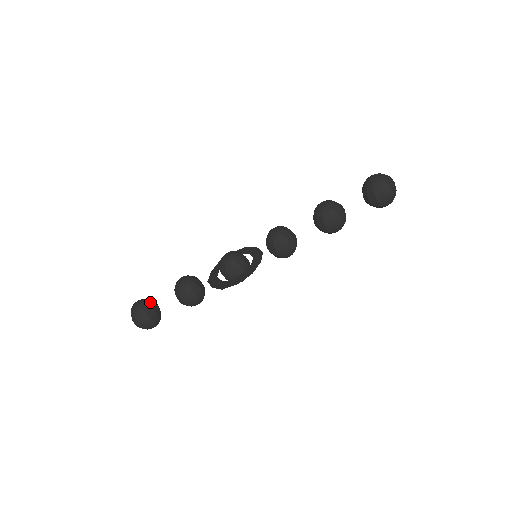
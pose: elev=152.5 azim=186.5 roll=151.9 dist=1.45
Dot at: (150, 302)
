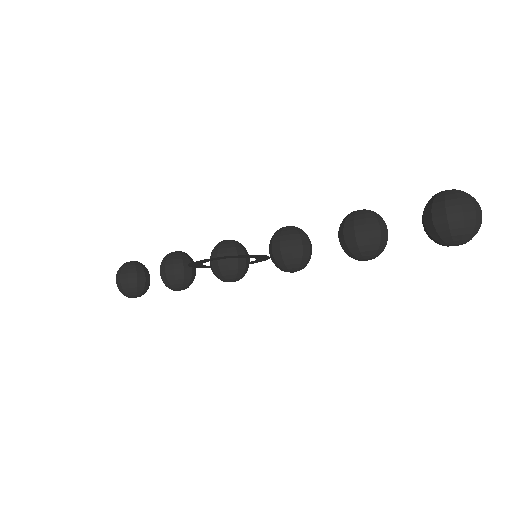
Dot at: (142, 266)
